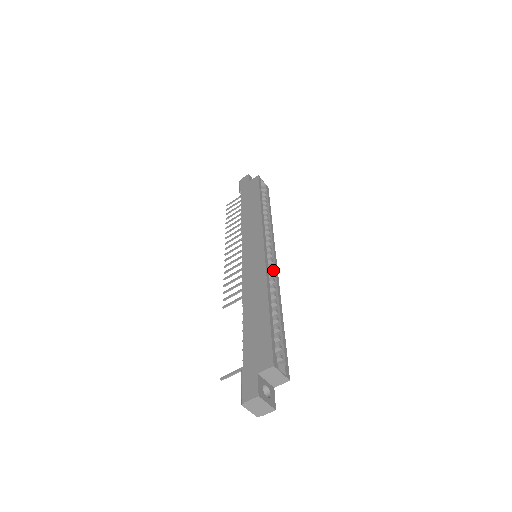
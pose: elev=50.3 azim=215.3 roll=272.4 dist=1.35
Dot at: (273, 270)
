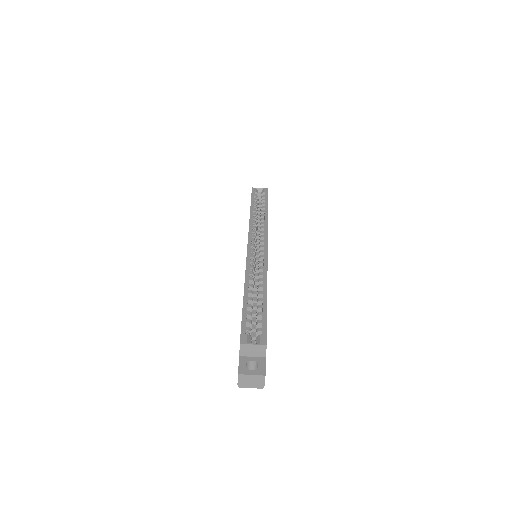
Dot at: (263, 259)
